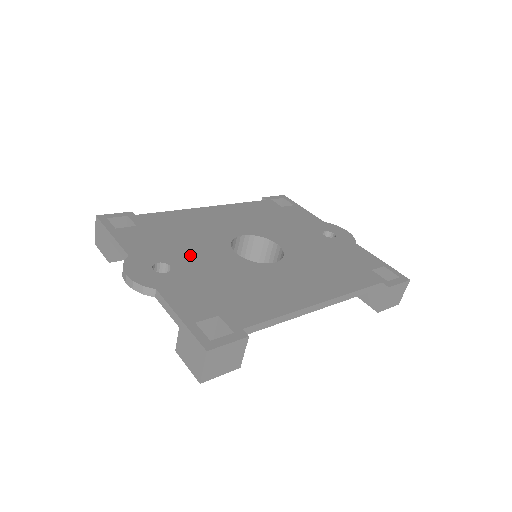
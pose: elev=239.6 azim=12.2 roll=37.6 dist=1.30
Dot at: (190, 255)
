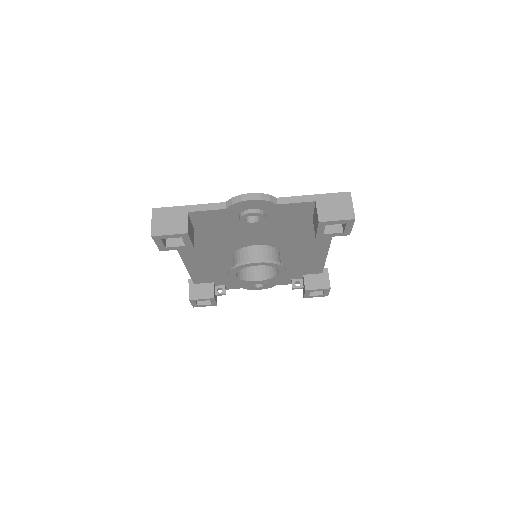
Dot at: occluded
